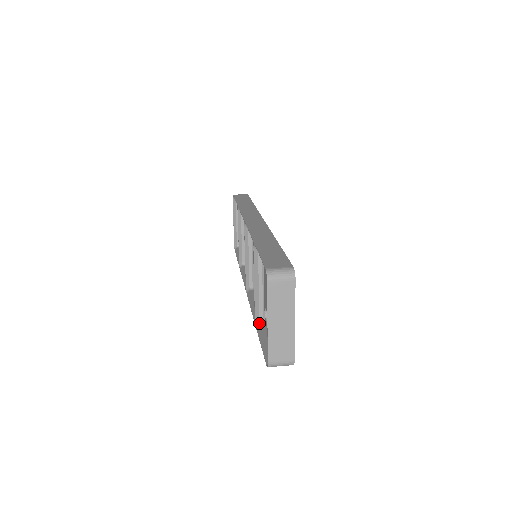
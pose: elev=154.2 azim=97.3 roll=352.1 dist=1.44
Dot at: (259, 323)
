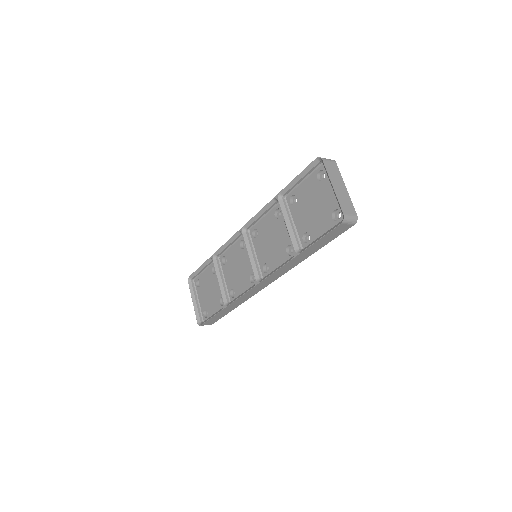
Dot at: (301, 250)
